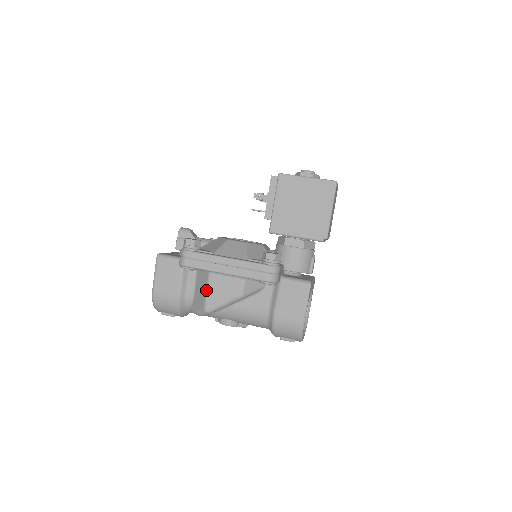
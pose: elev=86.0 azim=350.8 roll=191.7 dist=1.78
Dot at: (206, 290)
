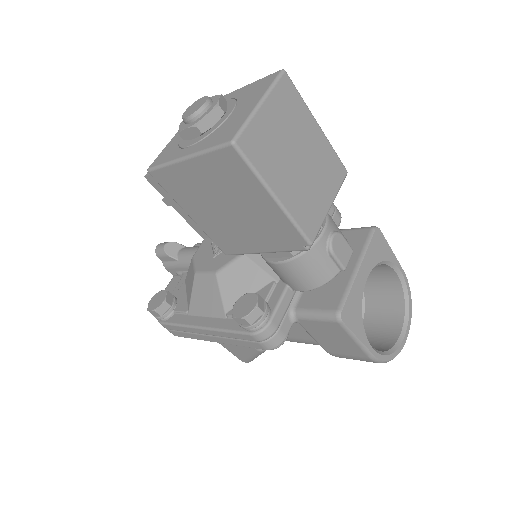
Dot at: (223, 346)
